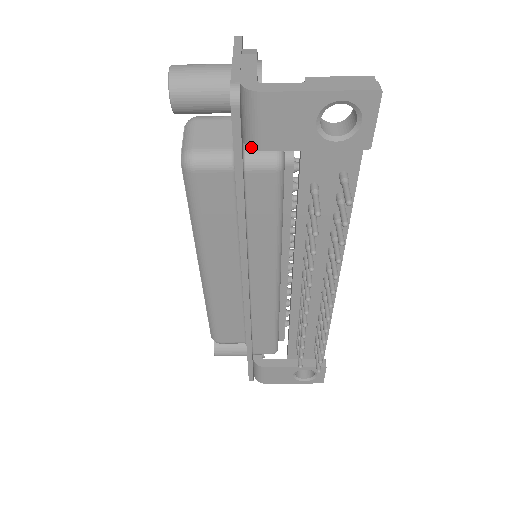
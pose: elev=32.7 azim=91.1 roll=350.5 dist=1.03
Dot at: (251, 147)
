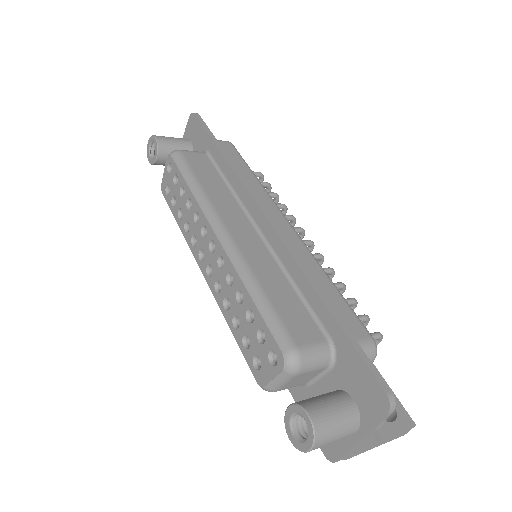
Dot at: occluded
